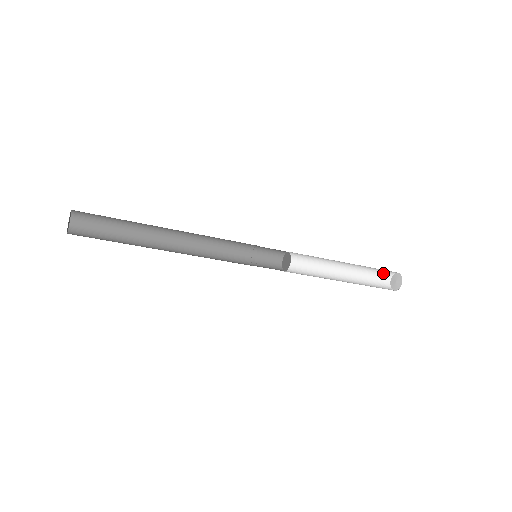
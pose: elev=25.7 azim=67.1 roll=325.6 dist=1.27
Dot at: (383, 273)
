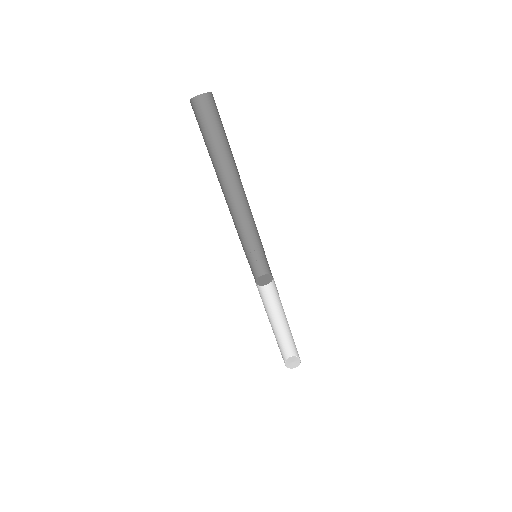
Dot at: (282, 355)
